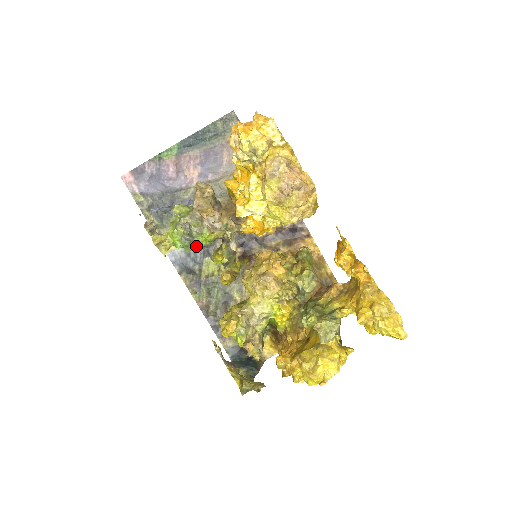
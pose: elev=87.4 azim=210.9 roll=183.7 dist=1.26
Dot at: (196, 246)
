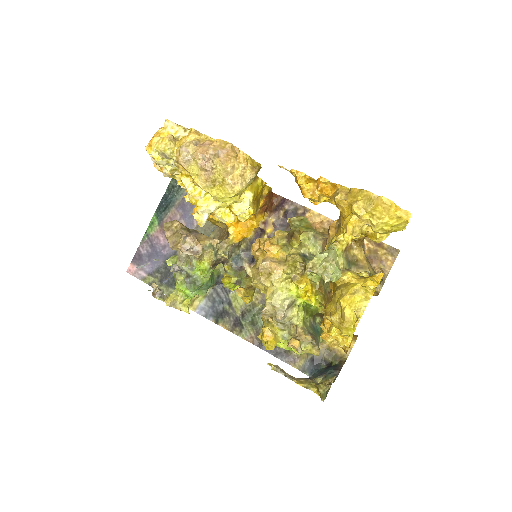
Dot at: (201, 283)
